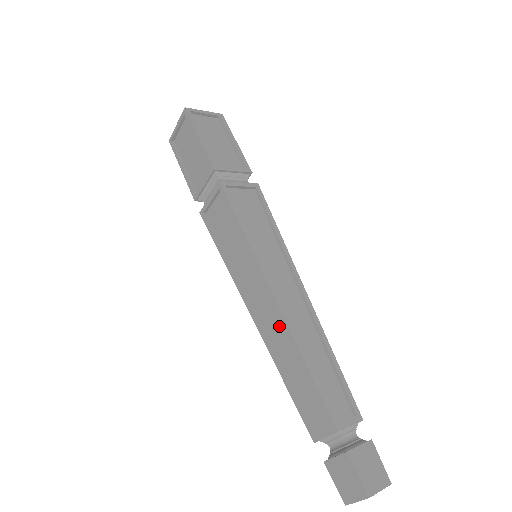
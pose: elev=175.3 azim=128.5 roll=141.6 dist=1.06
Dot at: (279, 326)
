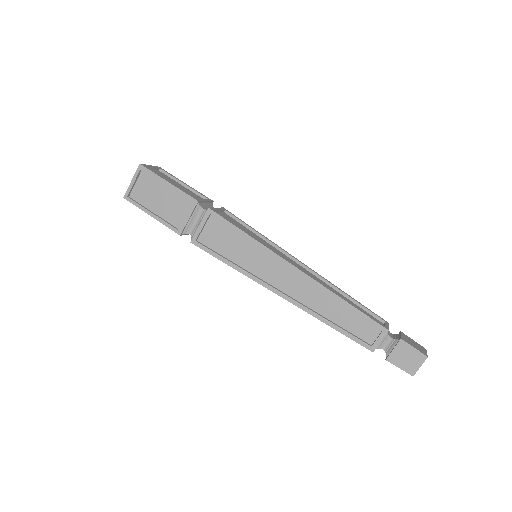
Dot at: (310, 290)
